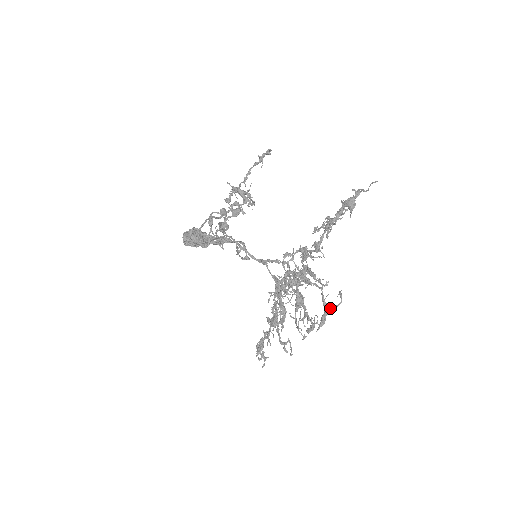
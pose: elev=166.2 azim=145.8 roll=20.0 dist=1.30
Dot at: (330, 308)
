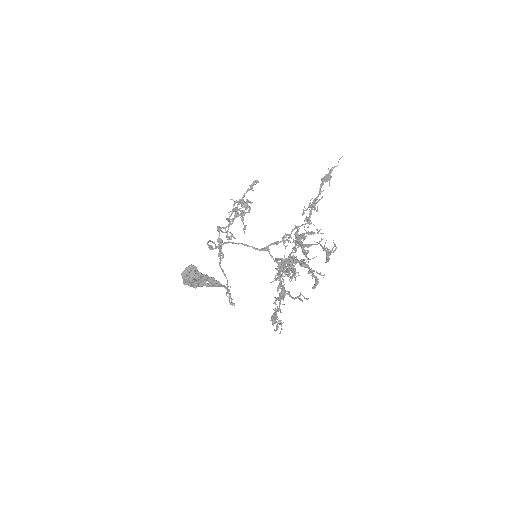
Dot at: (330, 253)
